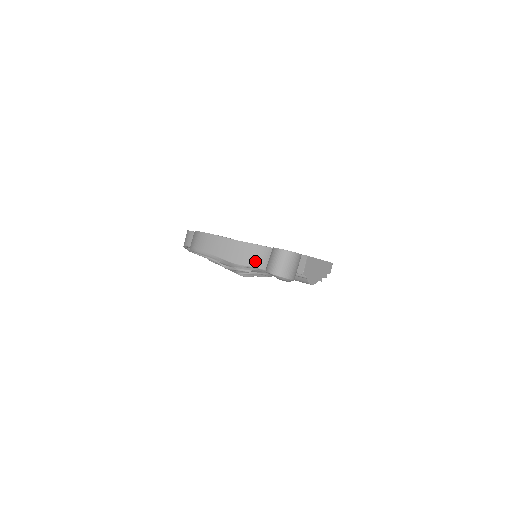
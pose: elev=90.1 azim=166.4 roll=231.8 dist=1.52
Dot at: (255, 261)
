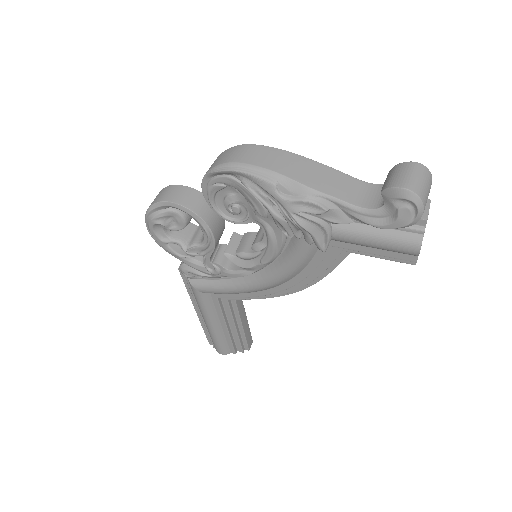
Dot at: (343, 193)
